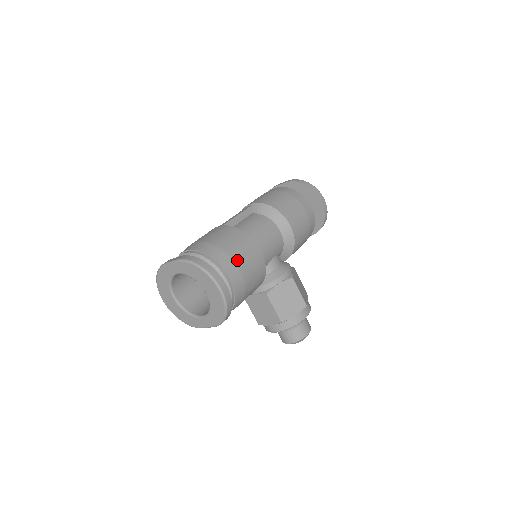
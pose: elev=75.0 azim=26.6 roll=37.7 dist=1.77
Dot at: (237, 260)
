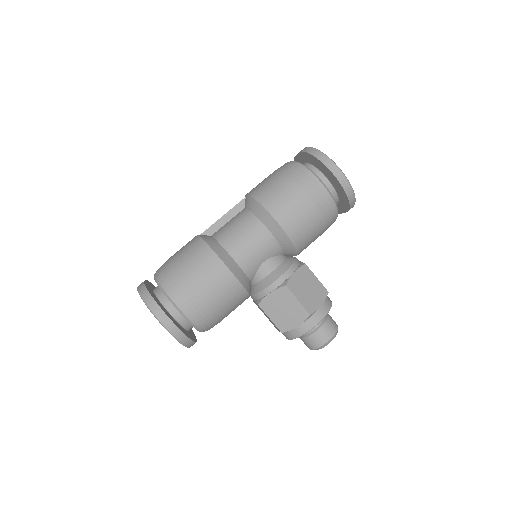
Dot at: (191, 284)
